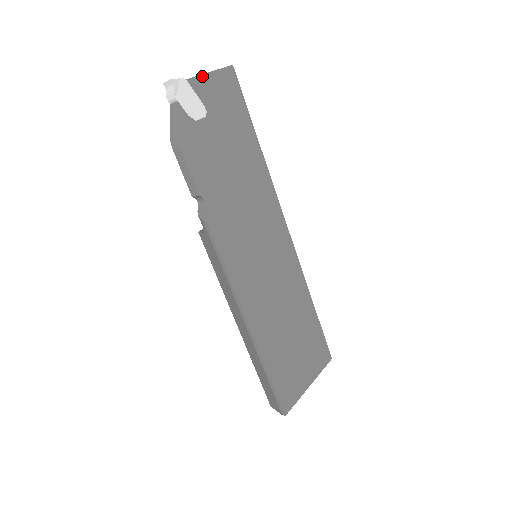
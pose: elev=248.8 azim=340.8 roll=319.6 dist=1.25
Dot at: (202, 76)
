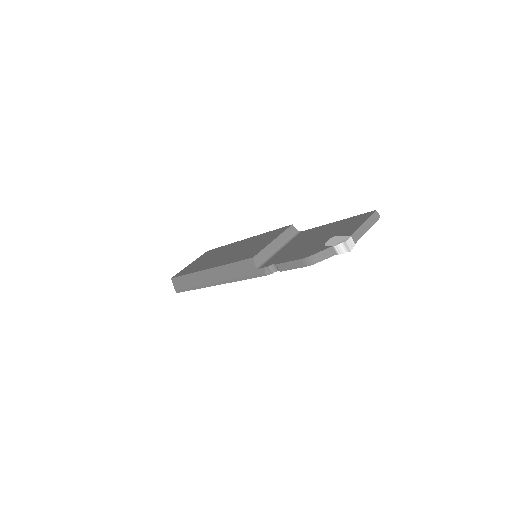
Dot at: (362, 235)
